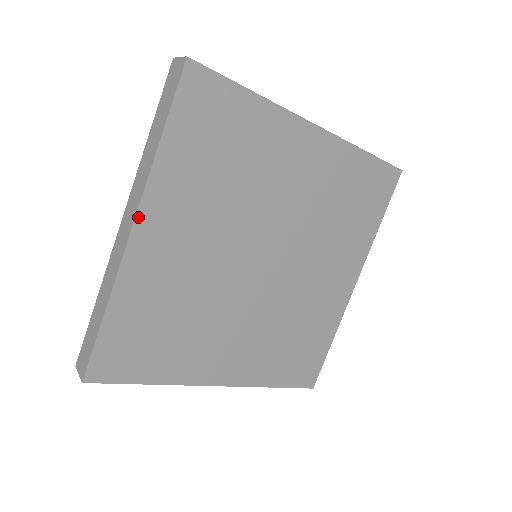
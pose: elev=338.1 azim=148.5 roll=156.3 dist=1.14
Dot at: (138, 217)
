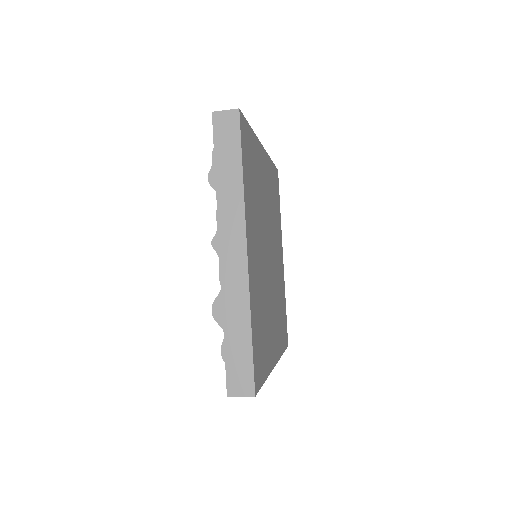
Dot at: (265, 151)
